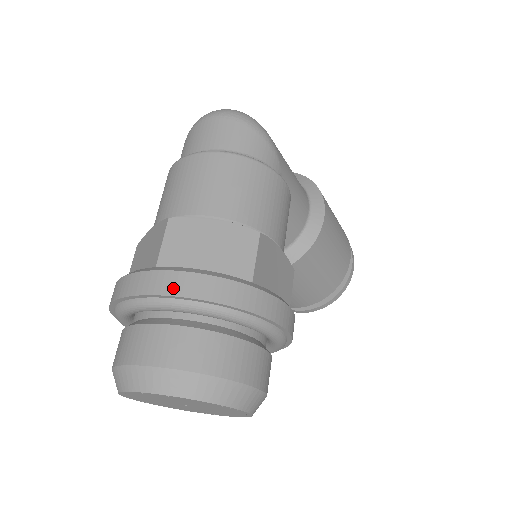
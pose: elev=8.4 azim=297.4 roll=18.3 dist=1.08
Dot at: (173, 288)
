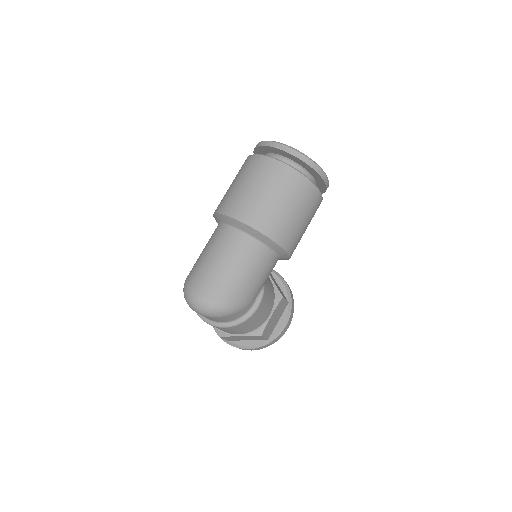
Dot at: occluded
